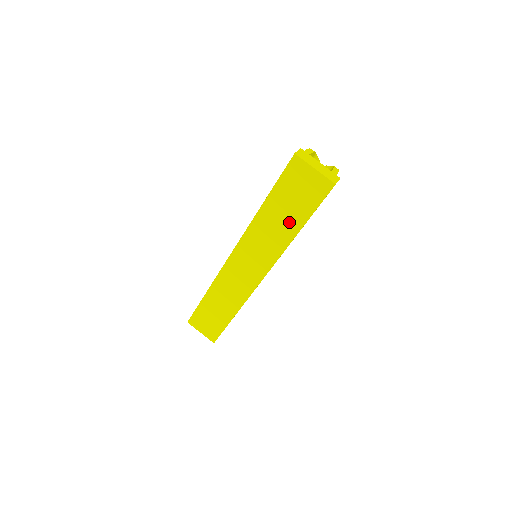
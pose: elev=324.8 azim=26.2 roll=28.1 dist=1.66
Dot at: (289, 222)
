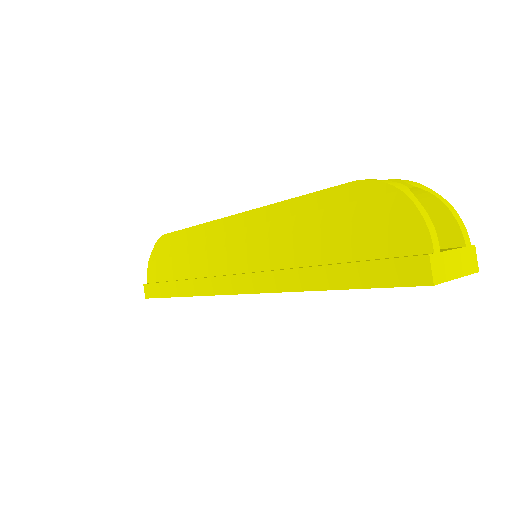
Dot at: occluded
